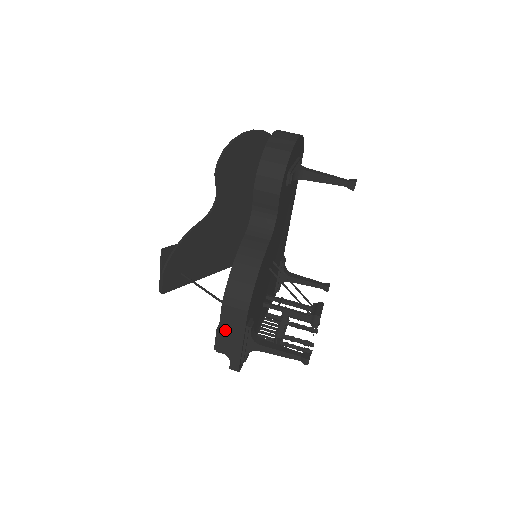
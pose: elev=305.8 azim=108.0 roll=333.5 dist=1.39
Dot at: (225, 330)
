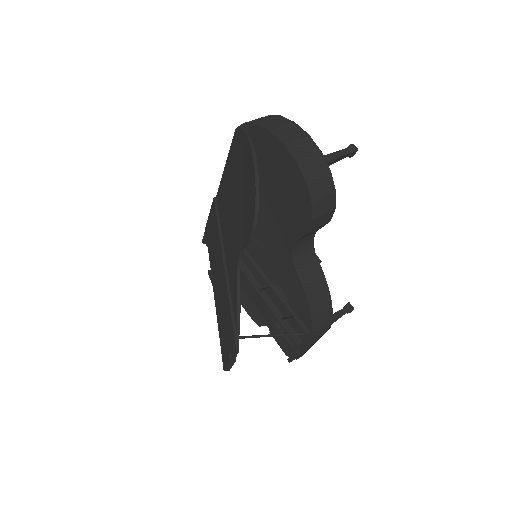
Dot at: (305, 349)
